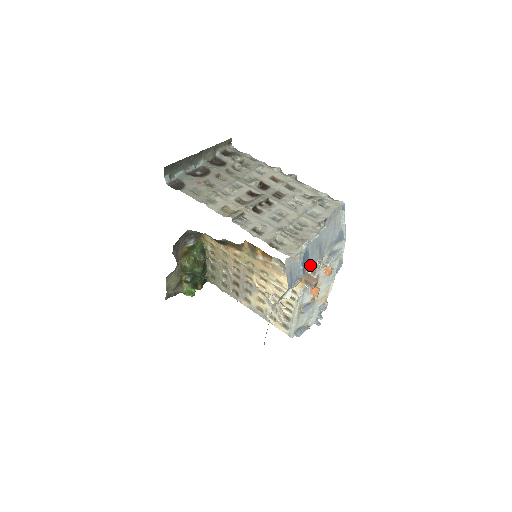
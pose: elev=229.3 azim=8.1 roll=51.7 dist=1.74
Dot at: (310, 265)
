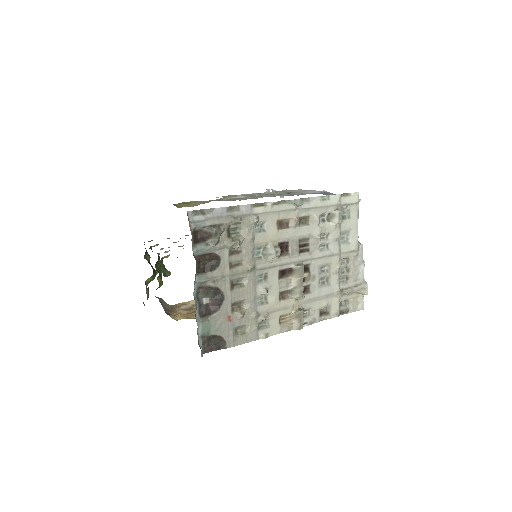
Dot at: occluded
